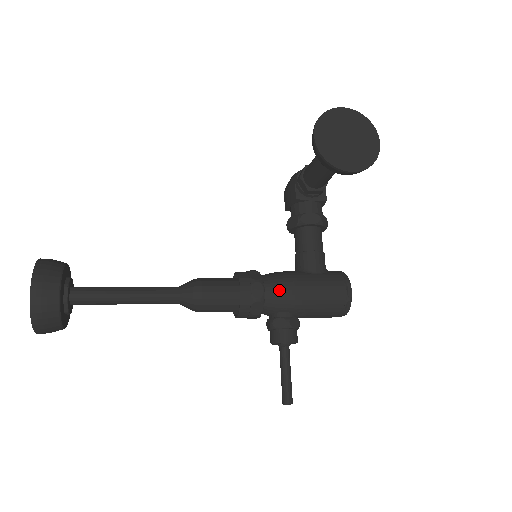
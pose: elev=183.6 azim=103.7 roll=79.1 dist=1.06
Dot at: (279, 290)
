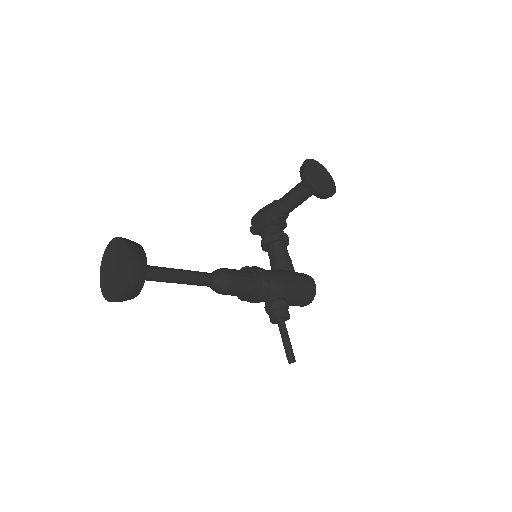
Dot at: (277, 278)
